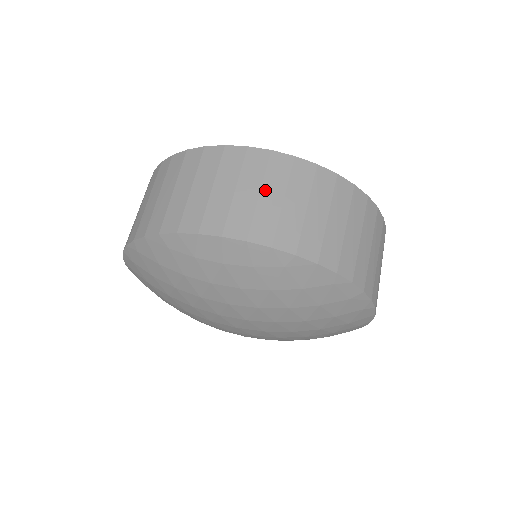
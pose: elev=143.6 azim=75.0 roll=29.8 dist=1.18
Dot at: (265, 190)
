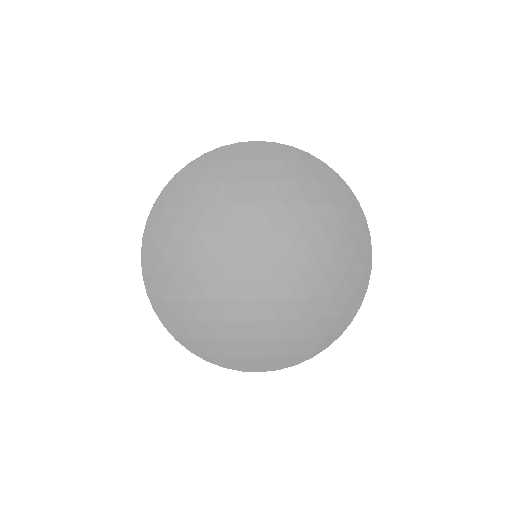
Dot at: occluded
